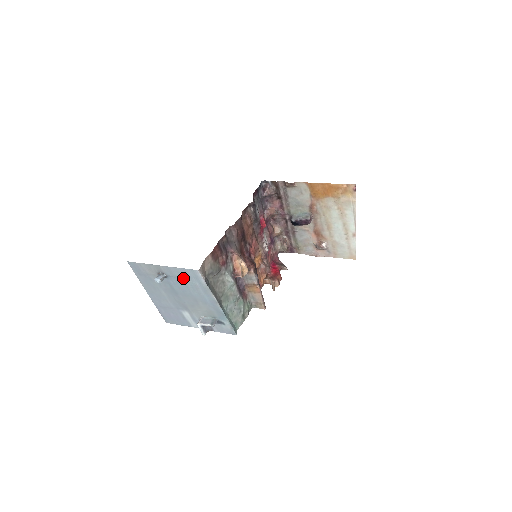
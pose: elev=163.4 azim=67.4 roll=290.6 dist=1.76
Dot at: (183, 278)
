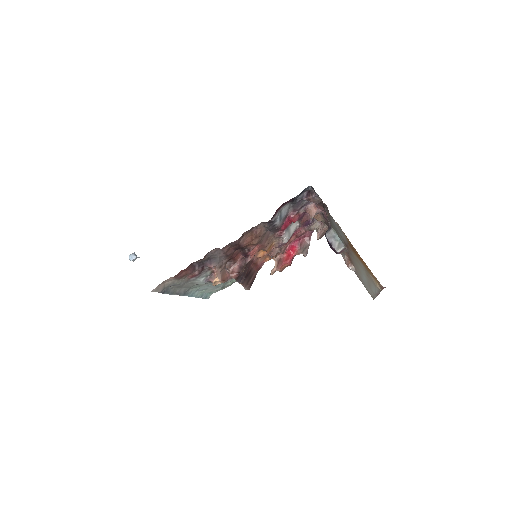
Dot at: occluded
